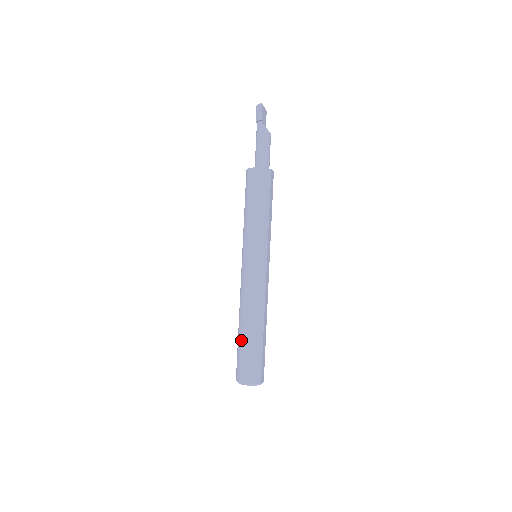
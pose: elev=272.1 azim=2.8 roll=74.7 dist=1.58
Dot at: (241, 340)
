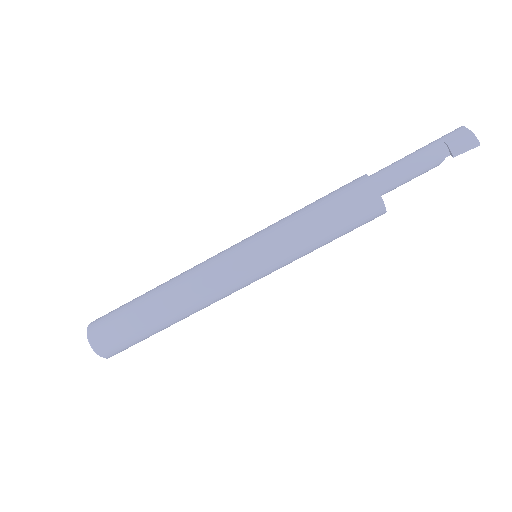
Dot at: (145, 321)
